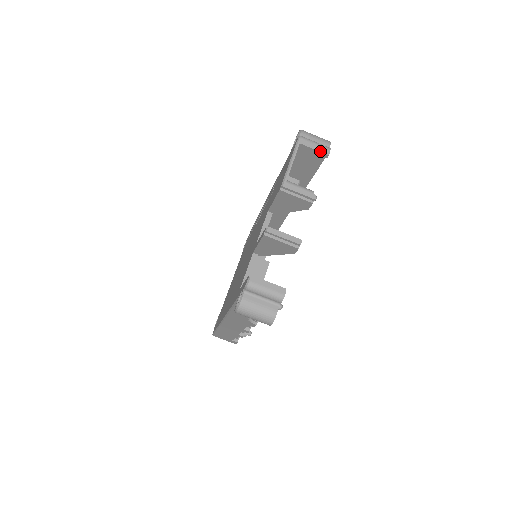
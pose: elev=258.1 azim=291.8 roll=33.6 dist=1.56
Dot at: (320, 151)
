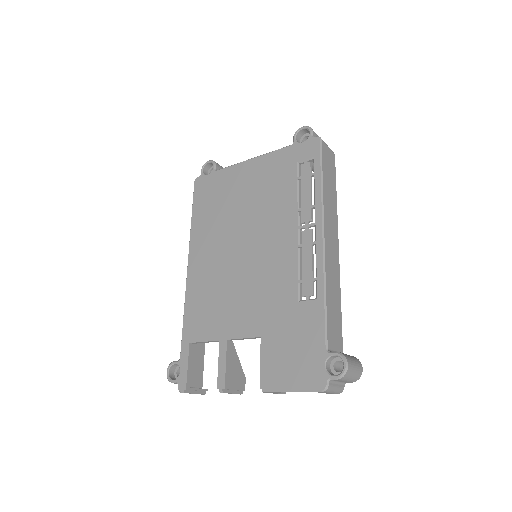
Dot at: occluded
